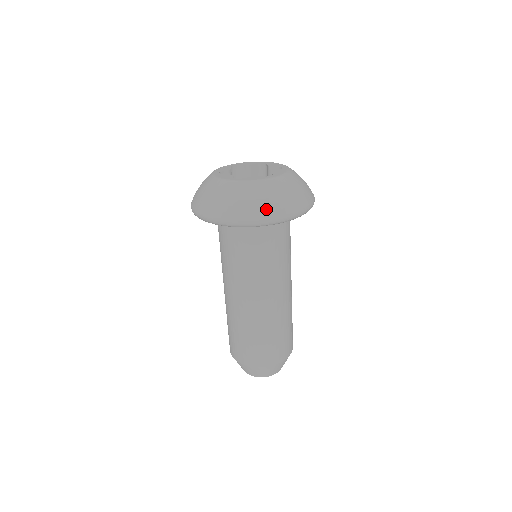
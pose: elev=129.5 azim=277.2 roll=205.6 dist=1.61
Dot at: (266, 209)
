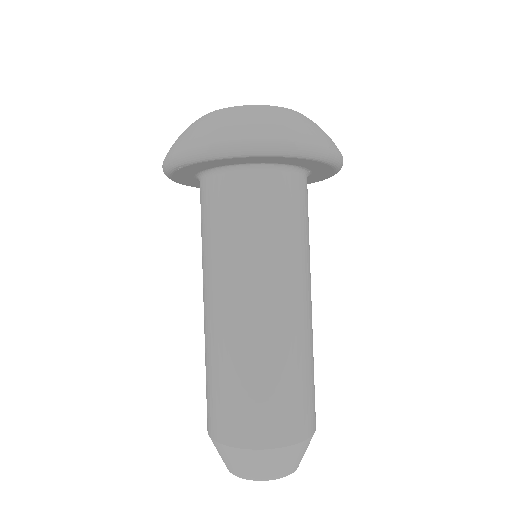
Dot at: (265, 128)
